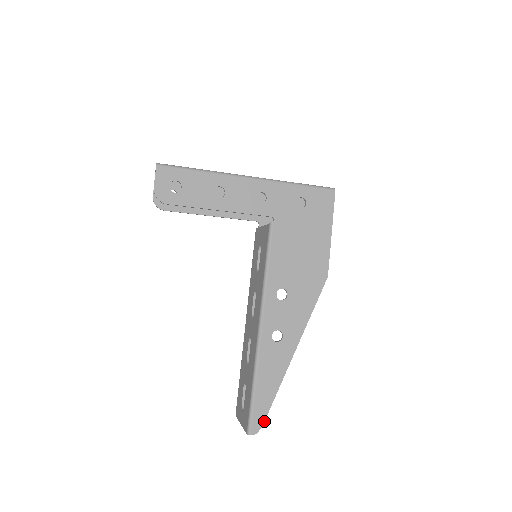
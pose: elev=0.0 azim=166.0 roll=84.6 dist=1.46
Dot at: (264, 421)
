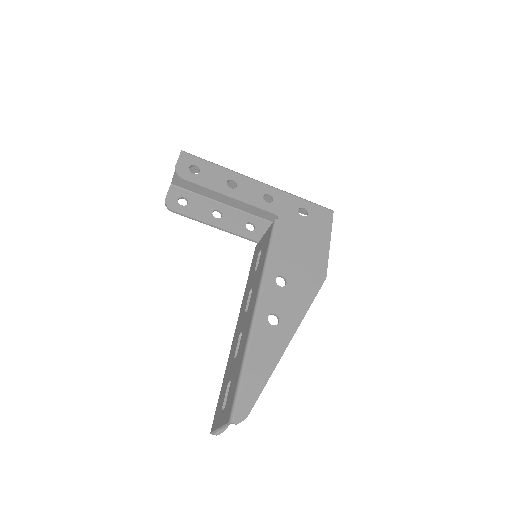
Dot at: occluded
